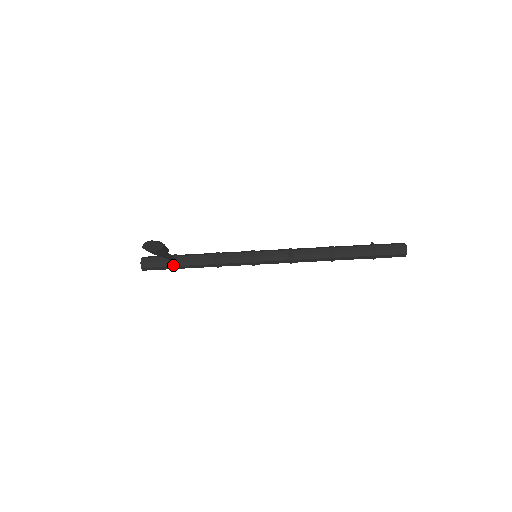
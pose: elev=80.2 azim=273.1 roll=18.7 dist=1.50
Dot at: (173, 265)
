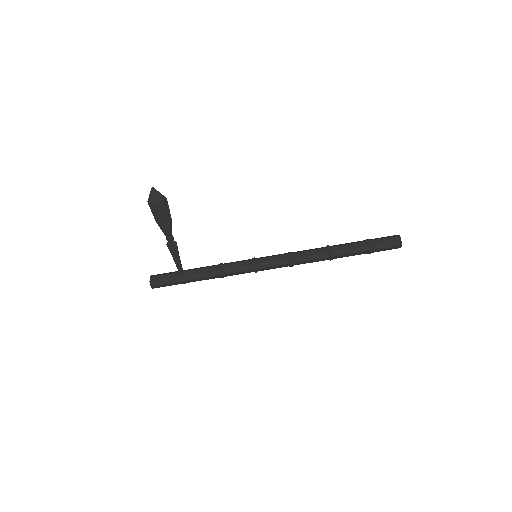
Dot at: (179, 275)
